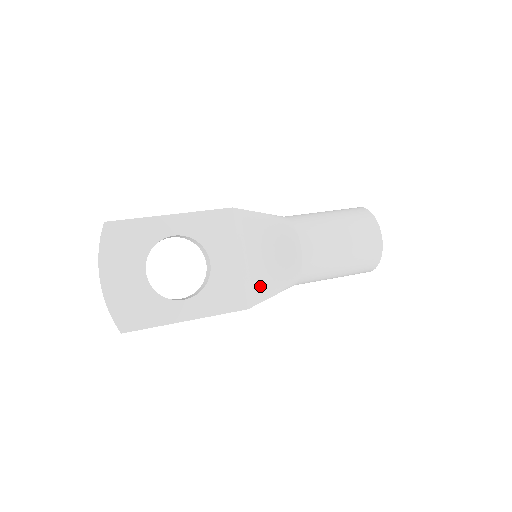
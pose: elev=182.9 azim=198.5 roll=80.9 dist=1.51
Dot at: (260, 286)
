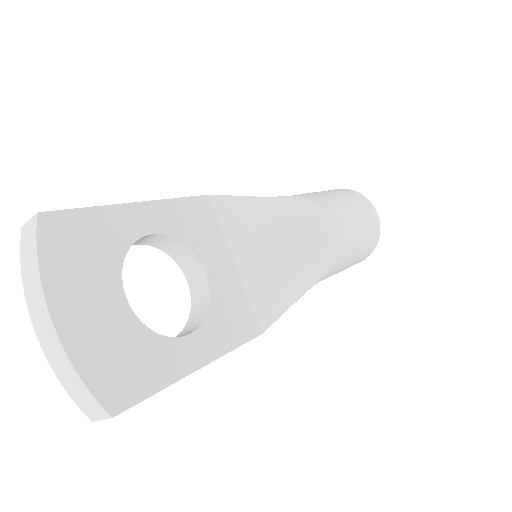
Dot at: (273, 295)
